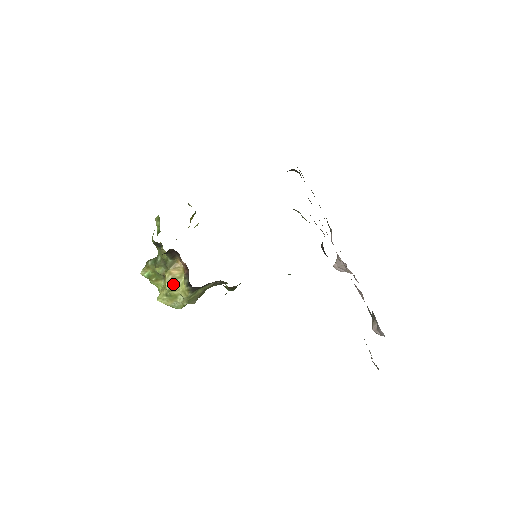
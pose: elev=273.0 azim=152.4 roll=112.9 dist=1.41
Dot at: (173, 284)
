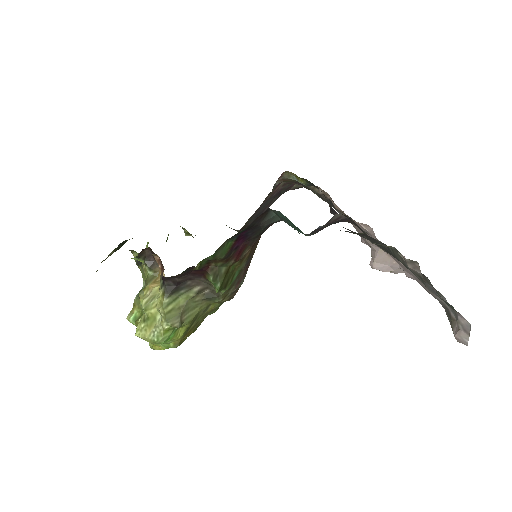
Dot at: (151, 300)
